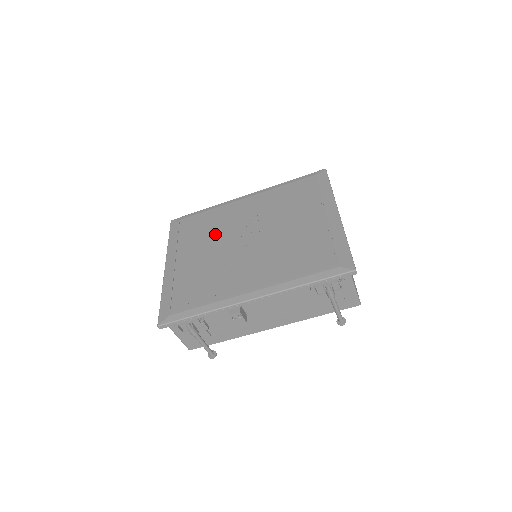
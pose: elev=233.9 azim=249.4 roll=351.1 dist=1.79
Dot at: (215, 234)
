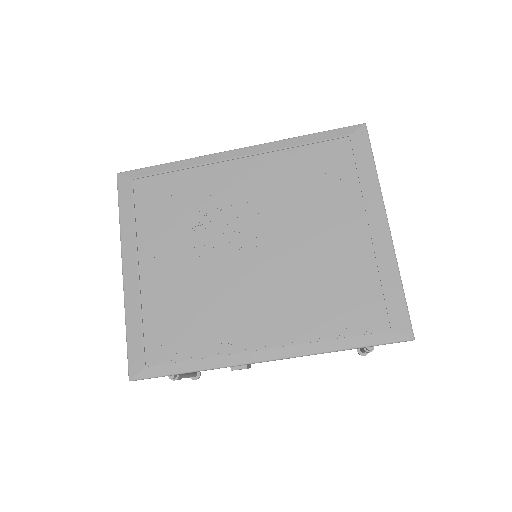
Dot at: (197, 223)
